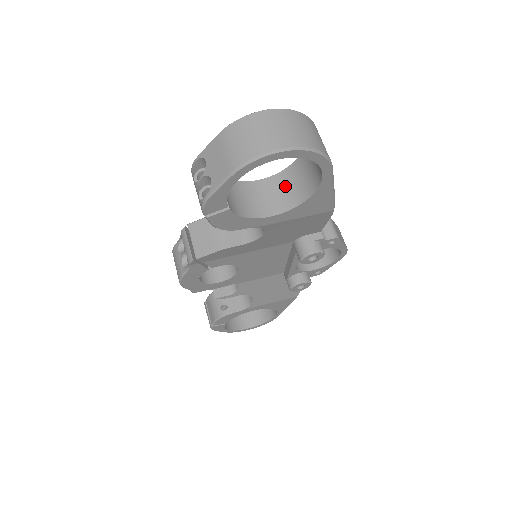
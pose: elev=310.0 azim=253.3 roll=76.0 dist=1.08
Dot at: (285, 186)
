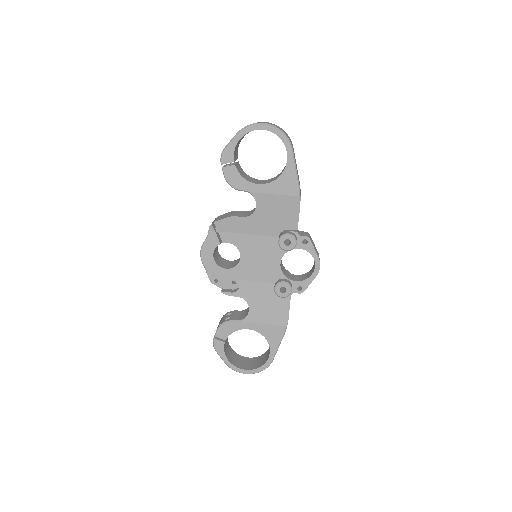
Dot at: (273, 179)
